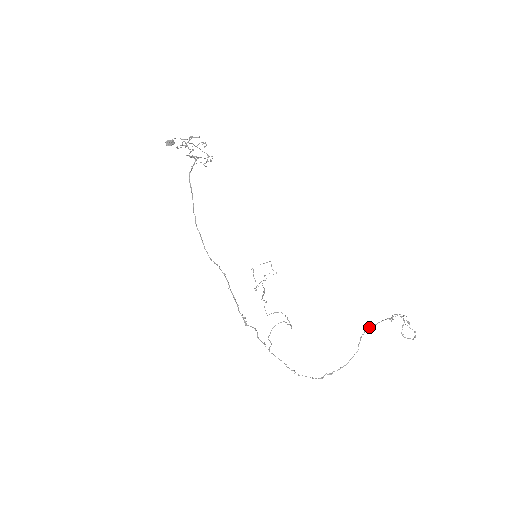
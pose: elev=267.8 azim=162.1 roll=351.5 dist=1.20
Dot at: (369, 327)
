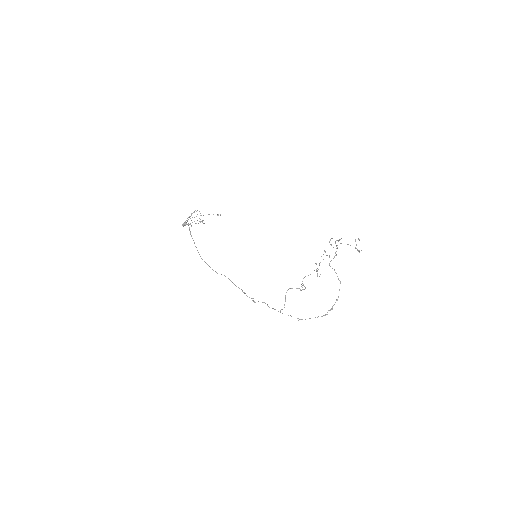
Dot at: (331, 260)
